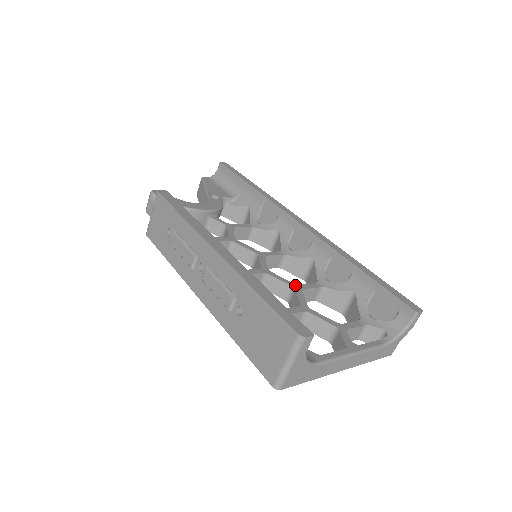
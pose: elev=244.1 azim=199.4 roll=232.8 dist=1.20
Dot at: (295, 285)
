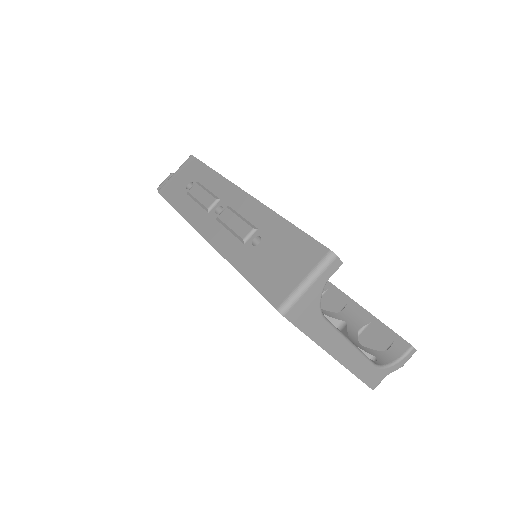
Dot at: occluded
